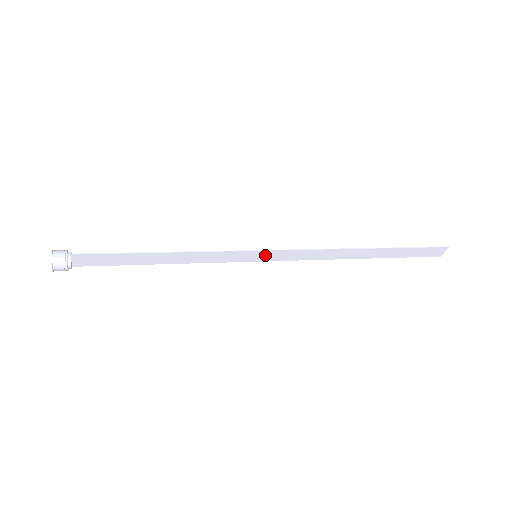
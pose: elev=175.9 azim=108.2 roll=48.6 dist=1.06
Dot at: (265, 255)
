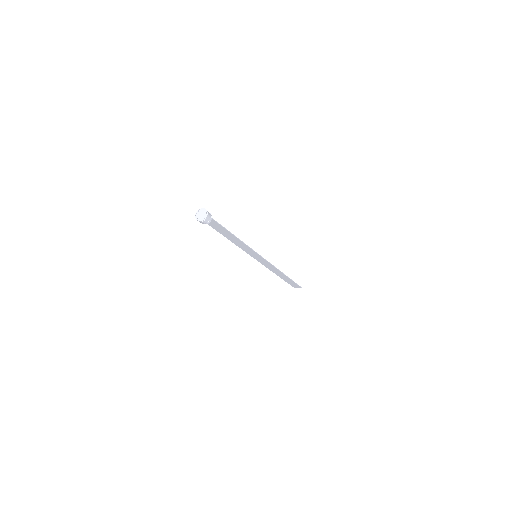
Dot at: (259, 258)
